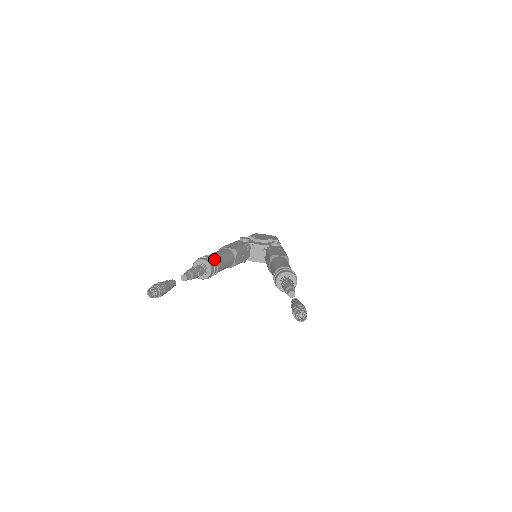
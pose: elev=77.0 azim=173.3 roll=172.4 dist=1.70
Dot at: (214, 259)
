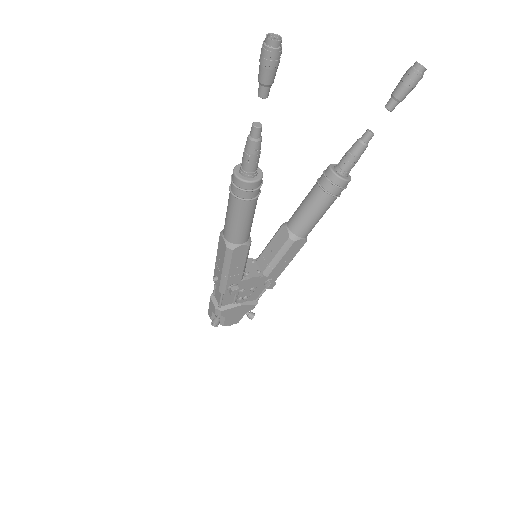
Dot at: occluded
